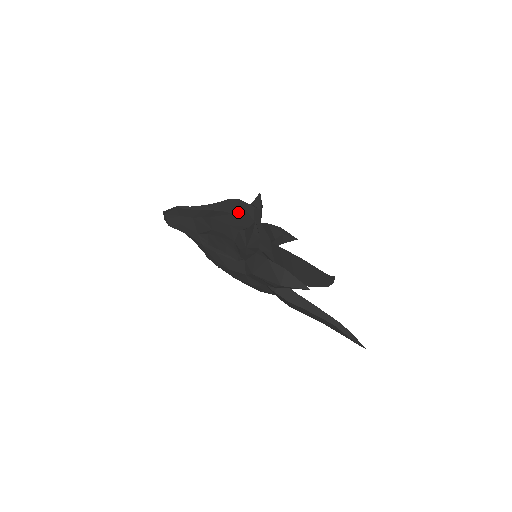
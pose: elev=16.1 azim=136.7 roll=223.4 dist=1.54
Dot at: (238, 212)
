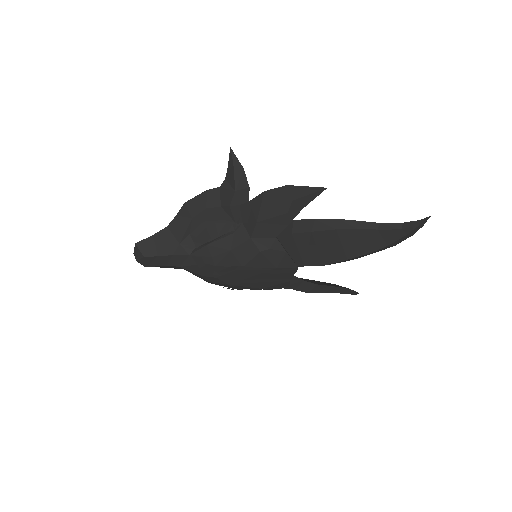
Dot at: occluded
